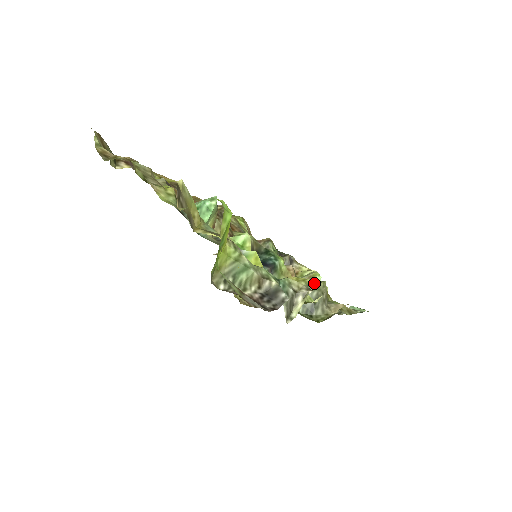
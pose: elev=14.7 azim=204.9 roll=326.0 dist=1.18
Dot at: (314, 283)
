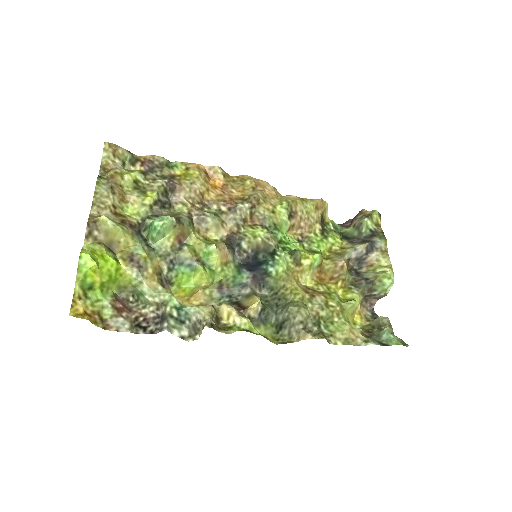
Dot at: (293, 304)
